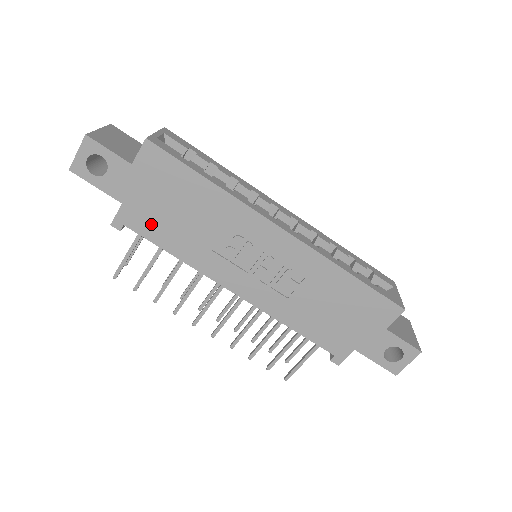
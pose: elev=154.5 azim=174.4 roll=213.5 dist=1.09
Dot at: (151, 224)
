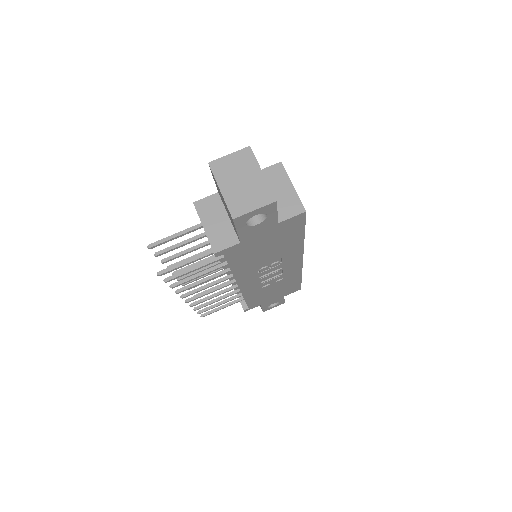
Dot at: (242, 255)
